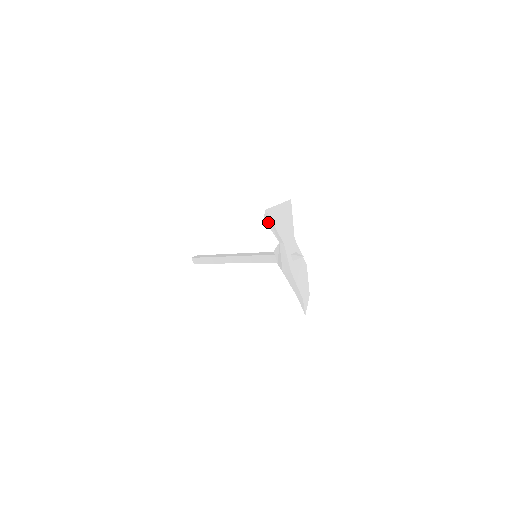
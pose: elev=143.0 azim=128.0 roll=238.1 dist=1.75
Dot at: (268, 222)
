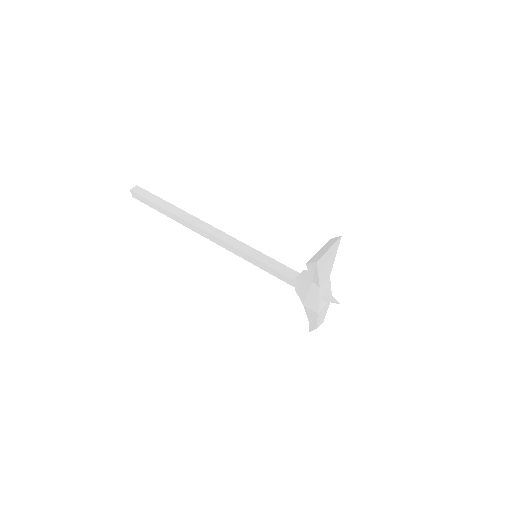
Dot at: (311, 268)
